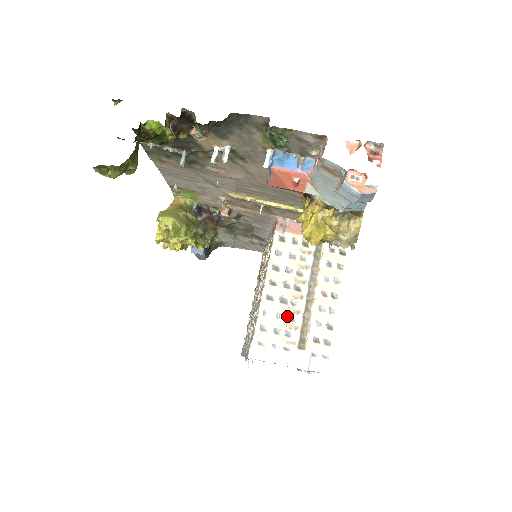
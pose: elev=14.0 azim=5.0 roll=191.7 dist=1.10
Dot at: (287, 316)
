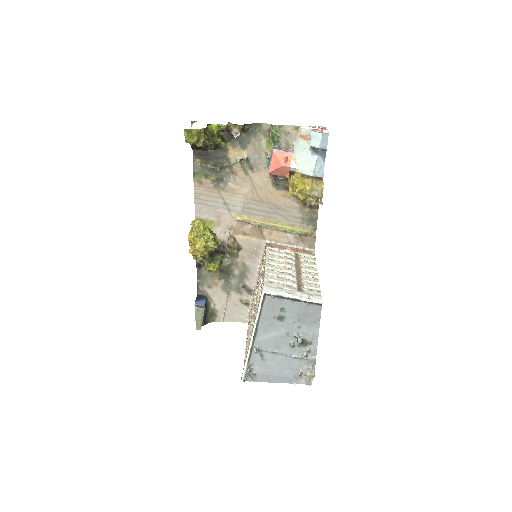
Dot at: (285, 278)
